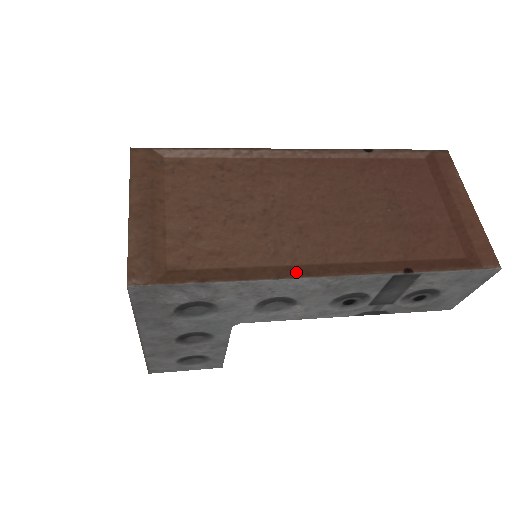
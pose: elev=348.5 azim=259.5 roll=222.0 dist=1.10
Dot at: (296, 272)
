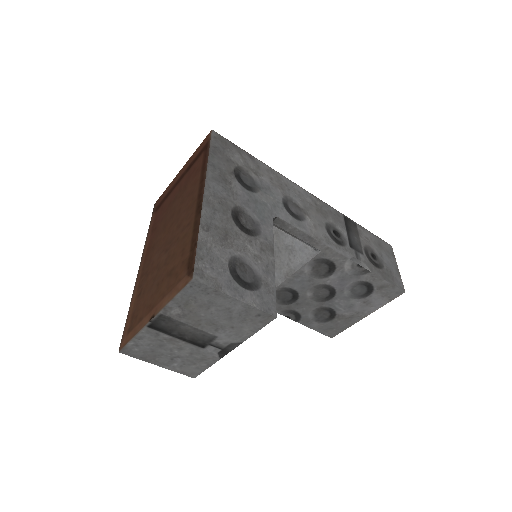
Dot at: occluded
